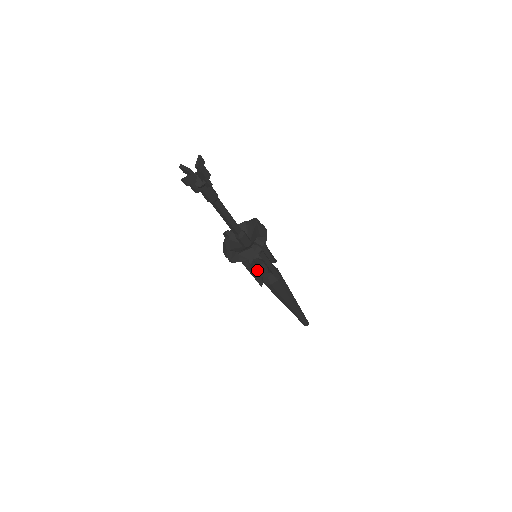
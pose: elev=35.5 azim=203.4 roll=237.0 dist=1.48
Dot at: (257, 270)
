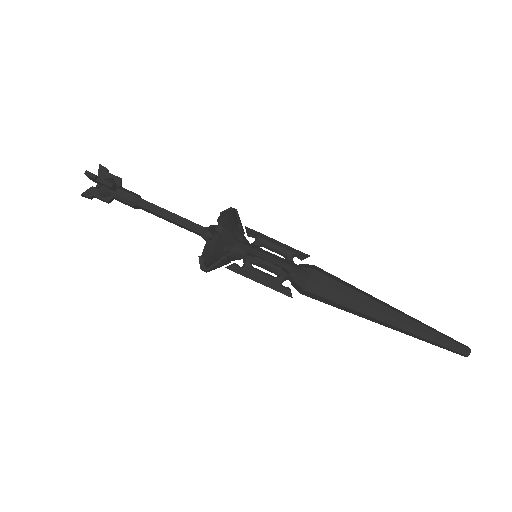
Dot at: (265, 274)
